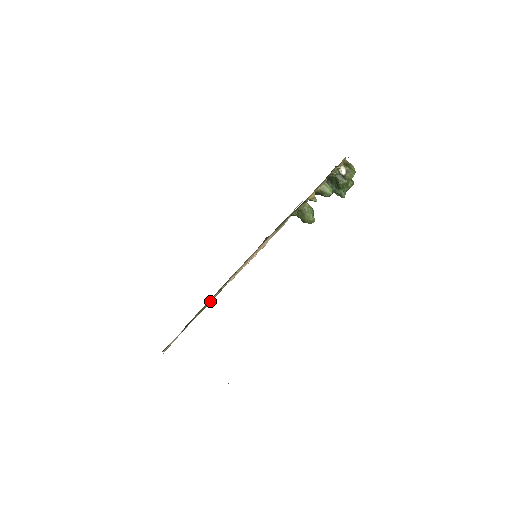
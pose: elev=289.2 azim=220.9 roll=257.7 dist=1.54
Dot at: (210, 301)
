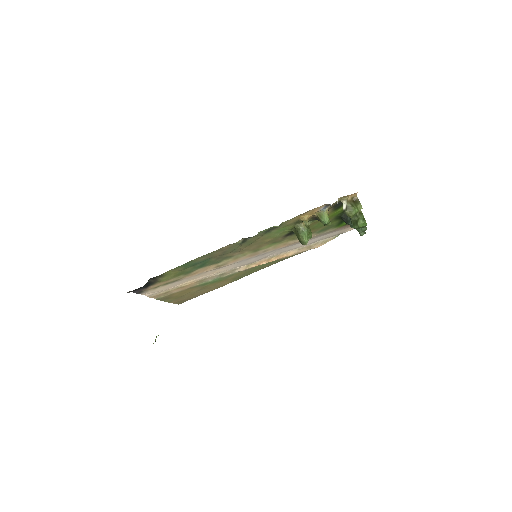
Dot at: (214, 279)
